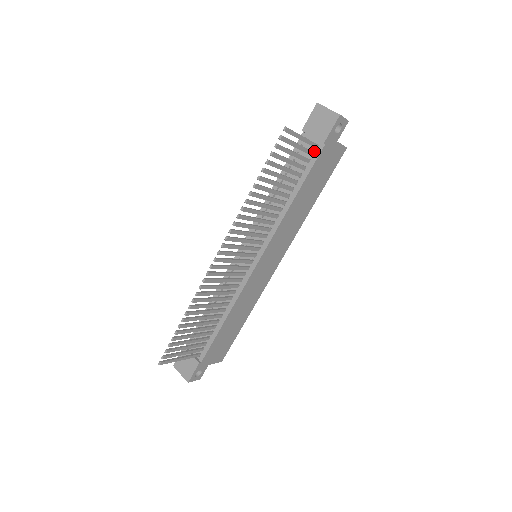
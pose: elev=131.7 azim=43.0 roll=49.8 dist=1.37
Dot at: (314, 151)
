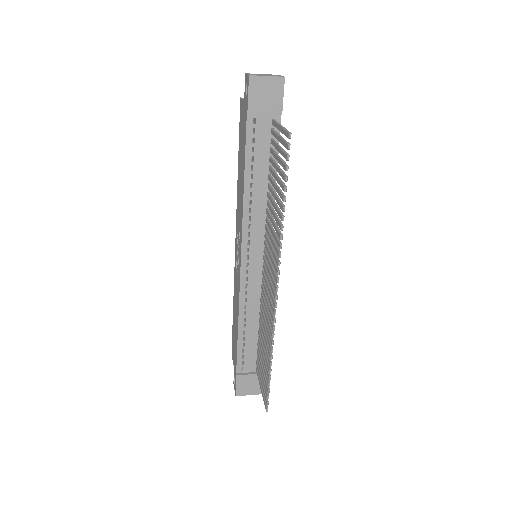
Dot at: (272, 128)
